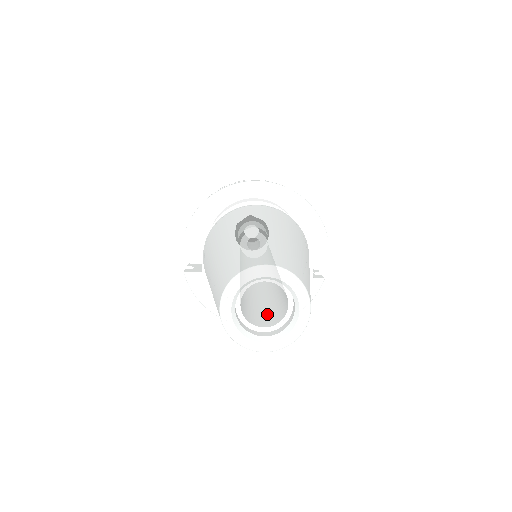
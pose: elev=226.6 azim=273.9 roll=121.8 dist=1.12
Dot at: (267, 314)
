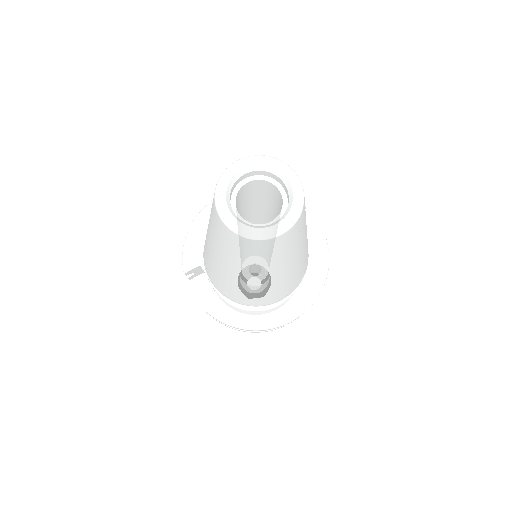
Dot at: occluded
